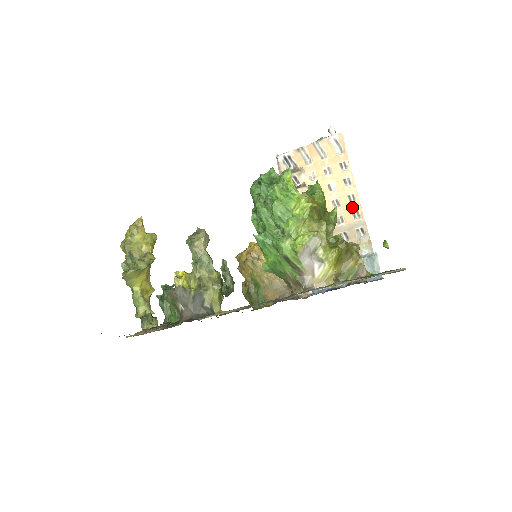
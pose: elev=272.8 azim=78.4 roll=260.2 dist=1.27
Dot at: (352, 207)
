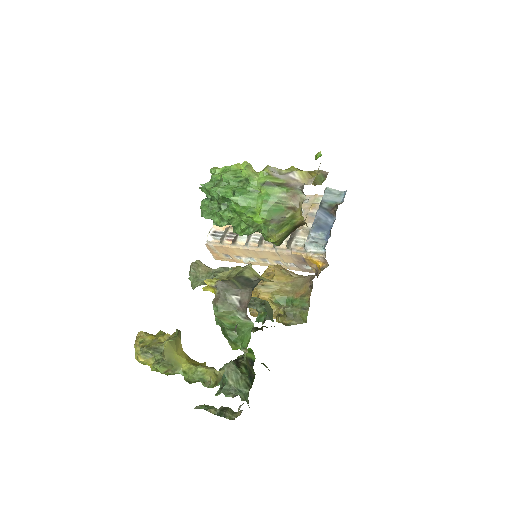
Dot at: occluded
